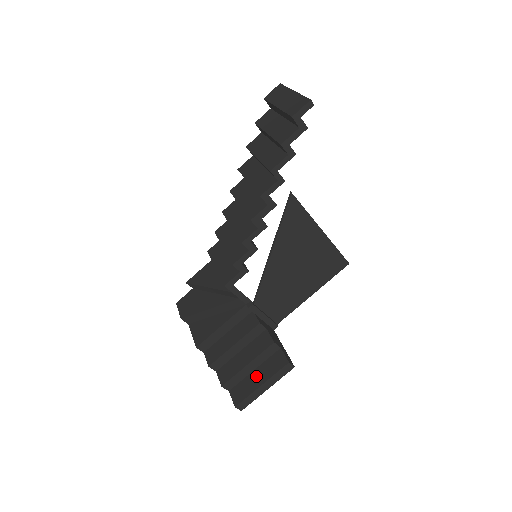
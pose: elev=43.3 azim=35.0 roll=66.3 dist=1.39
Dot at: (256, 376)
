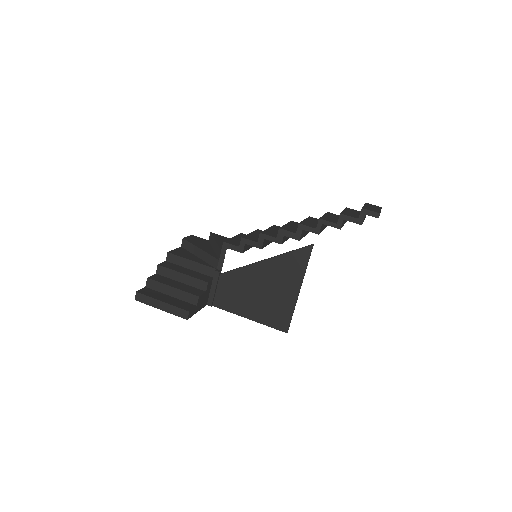
Dot at: (167, 297)
